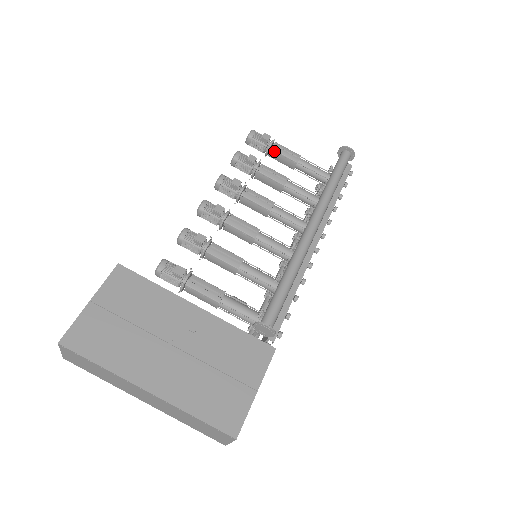
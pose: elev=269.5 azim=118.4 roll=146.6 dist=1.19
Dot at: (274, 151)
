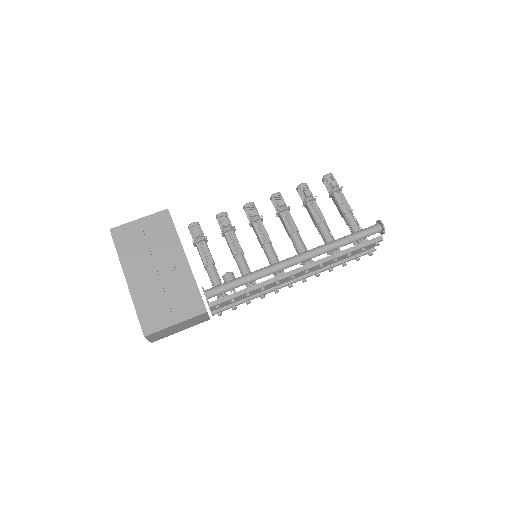
Dot at: occluded
